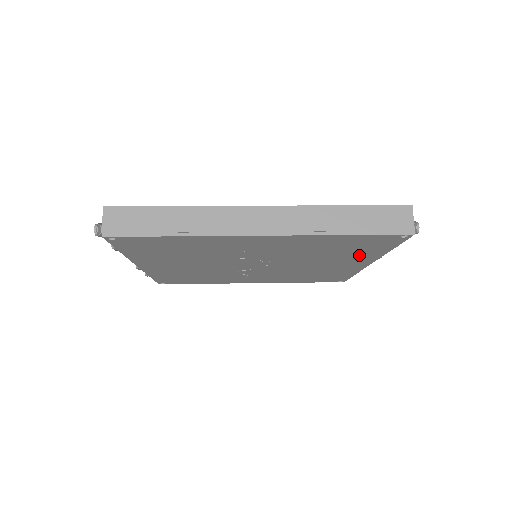
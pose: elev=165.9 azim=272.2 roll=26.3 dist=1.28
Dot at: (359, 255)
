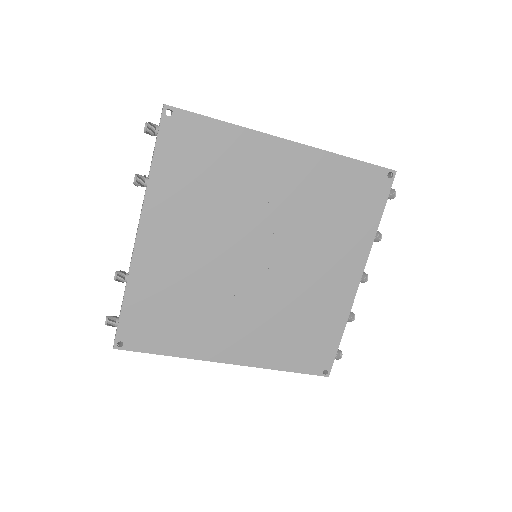
Dot at: (354, 236)
